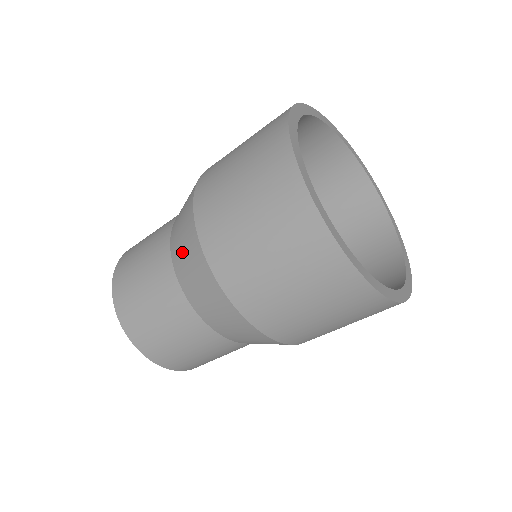
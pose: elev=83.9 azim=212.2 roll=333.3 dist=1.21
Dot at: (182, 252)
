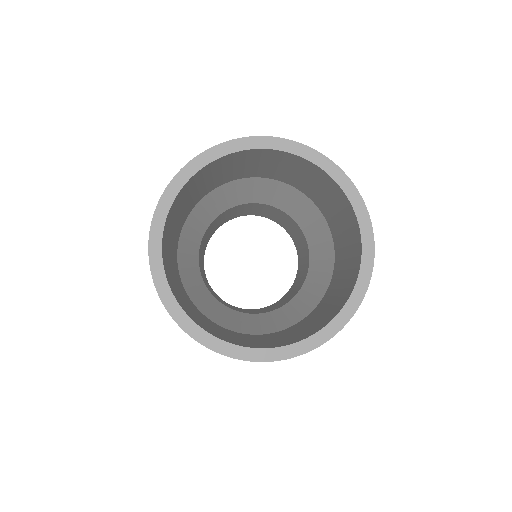
Dot at: occluded
